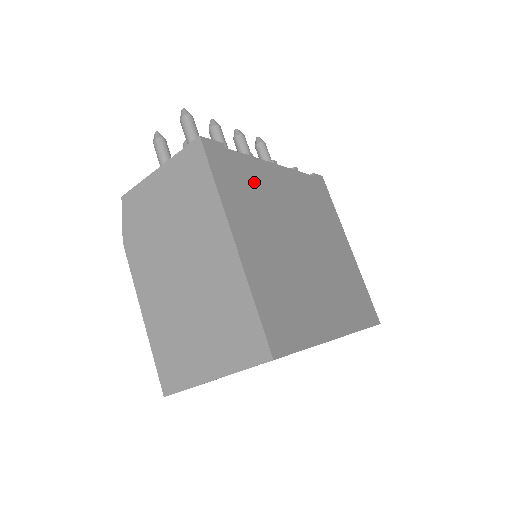
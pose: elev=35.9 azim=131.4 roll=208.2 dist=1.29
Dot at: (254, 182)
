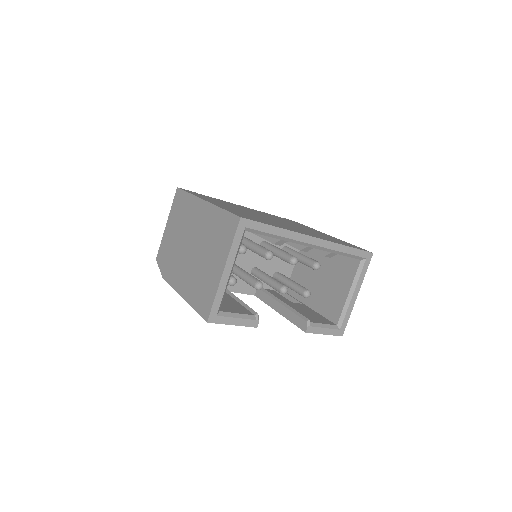
Dot at: occluded
